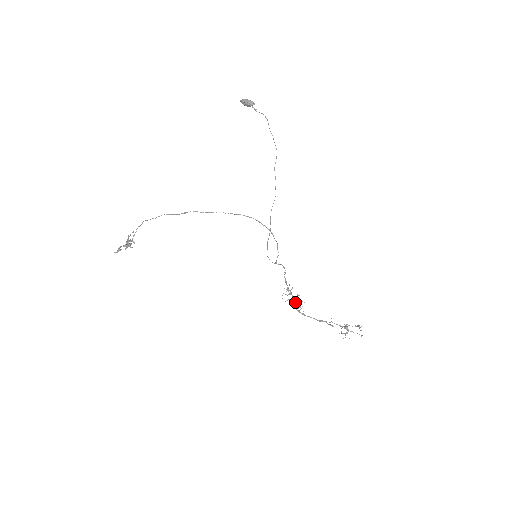
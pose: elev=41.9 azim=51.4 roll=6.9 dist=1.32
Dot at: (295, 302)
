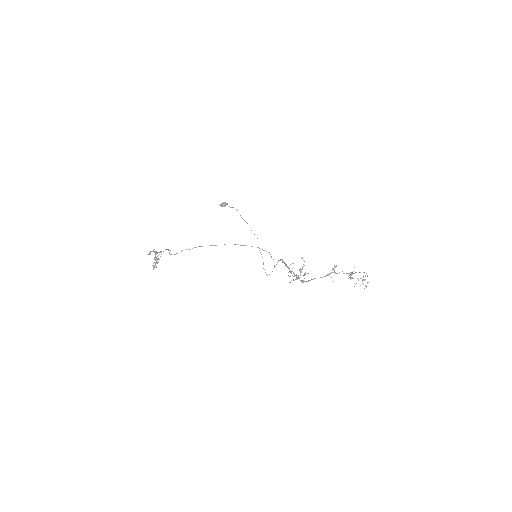
Dot at: (300, 272)
